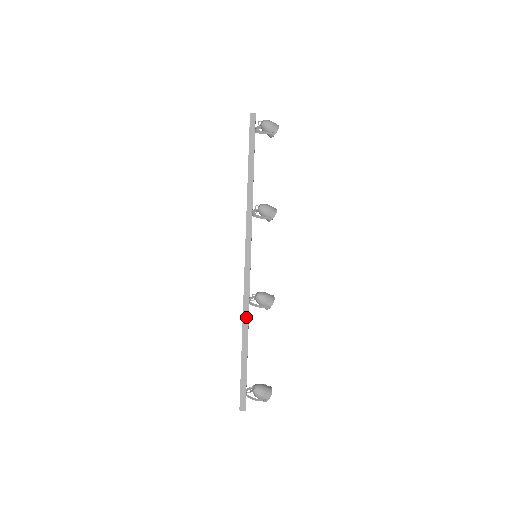
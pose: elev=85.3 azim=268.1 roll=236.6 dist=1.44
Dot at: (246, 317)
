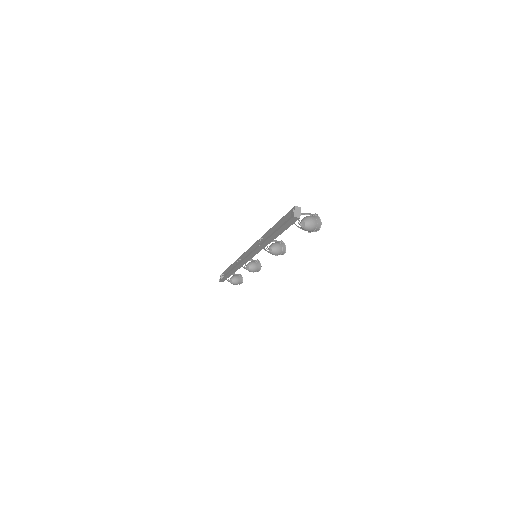
Dot at: (236, 269)
